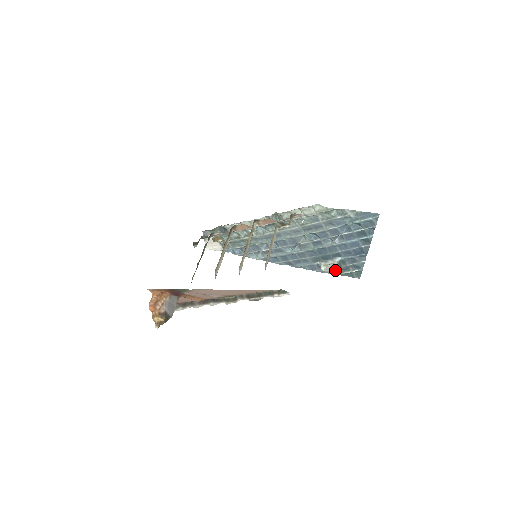
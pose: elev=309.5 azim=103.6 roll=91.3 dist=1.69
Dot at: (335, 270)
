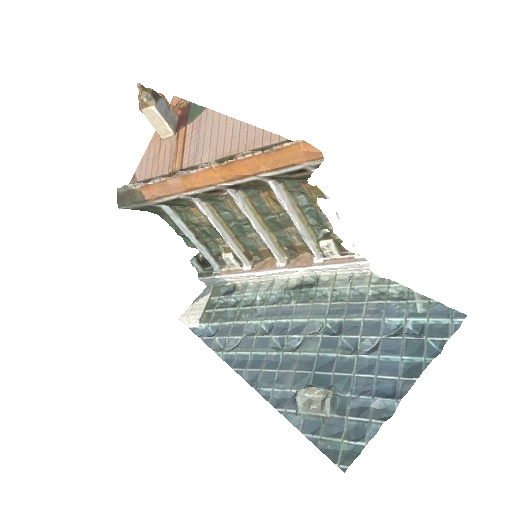
Dot at: (317, 409)
